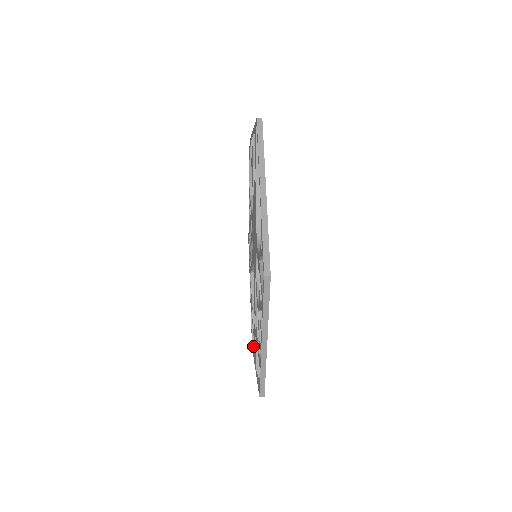
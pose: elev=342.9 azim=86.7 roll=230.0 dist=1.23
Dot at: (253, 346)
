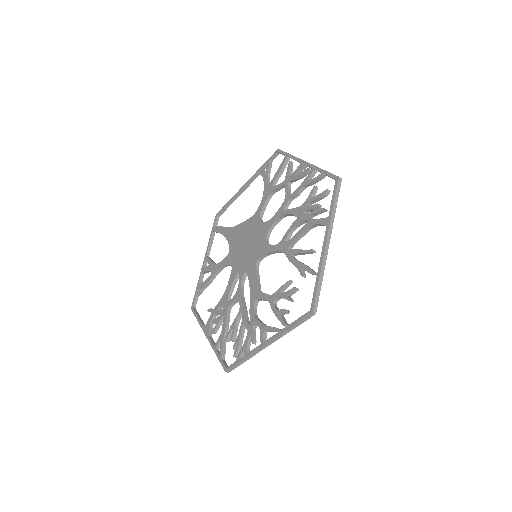
Dot at: (310, 272)
